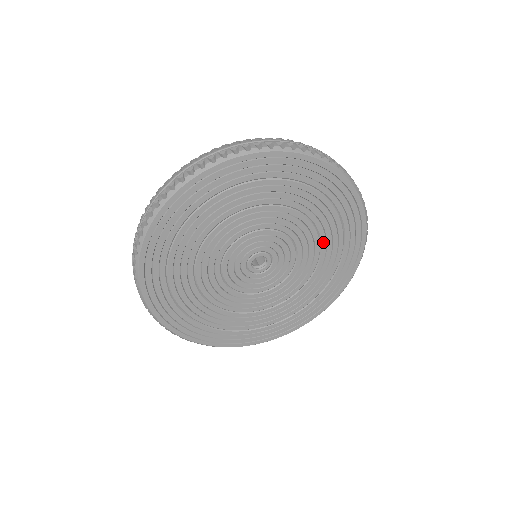
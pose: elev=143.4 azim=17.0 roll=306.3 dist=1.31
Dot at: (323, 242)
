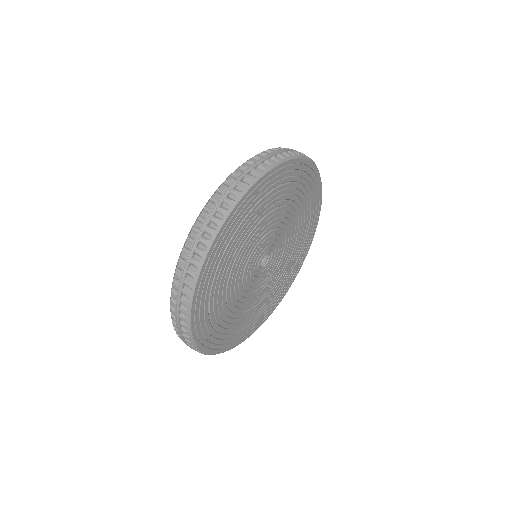
Dot at: (297, 209)
